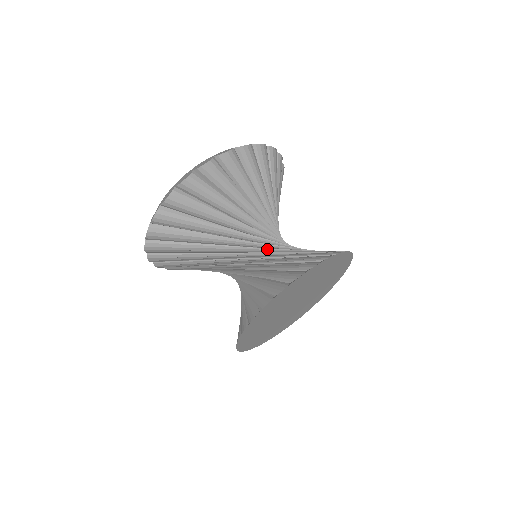
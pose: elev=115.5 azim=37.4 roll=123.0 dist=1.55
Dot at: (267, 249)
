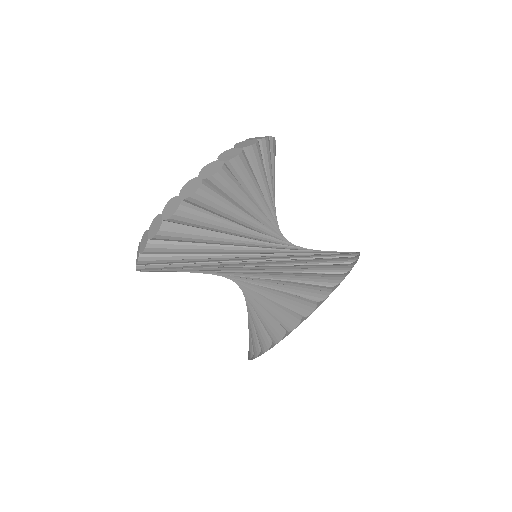
Dot at: (276, 255)
